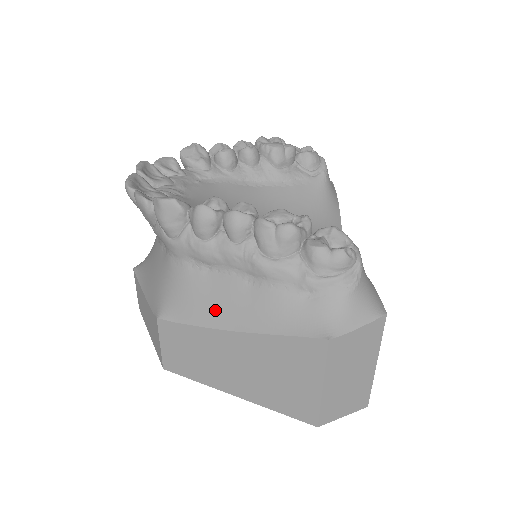
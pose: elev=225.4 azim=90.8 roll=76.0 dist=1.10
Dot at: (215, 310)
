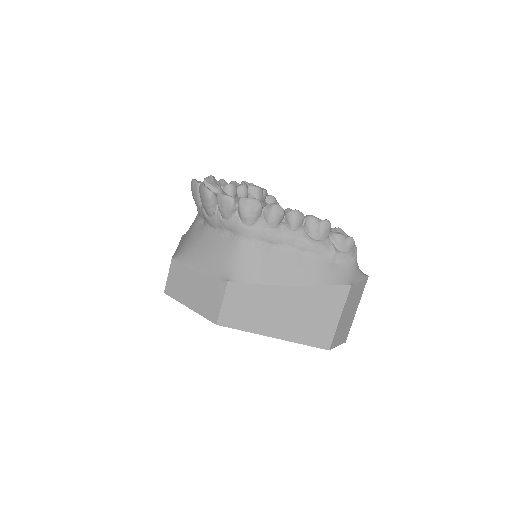
Dot at: (275, 273)
